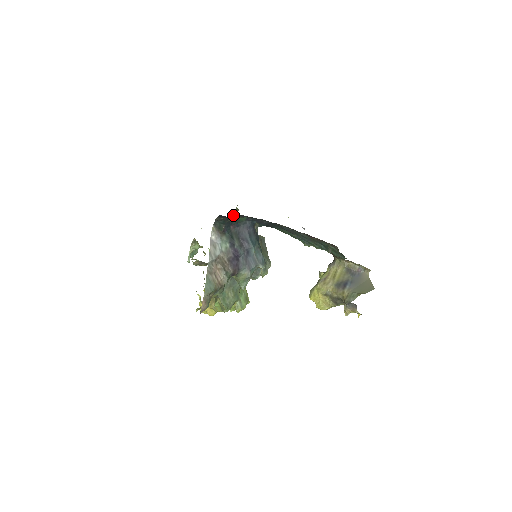
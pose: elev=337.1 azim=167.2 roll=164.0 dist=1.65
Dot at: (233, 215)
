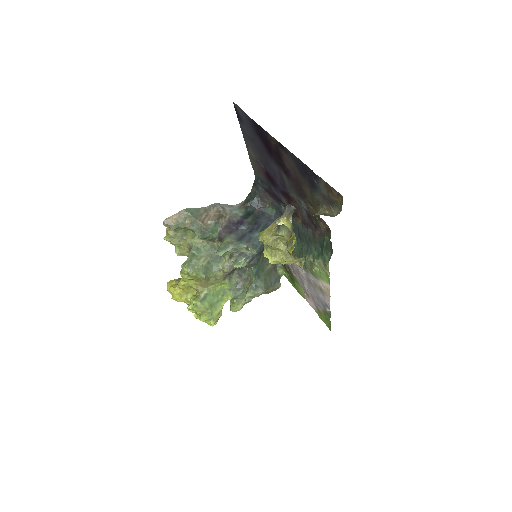
Dot at: occluded
